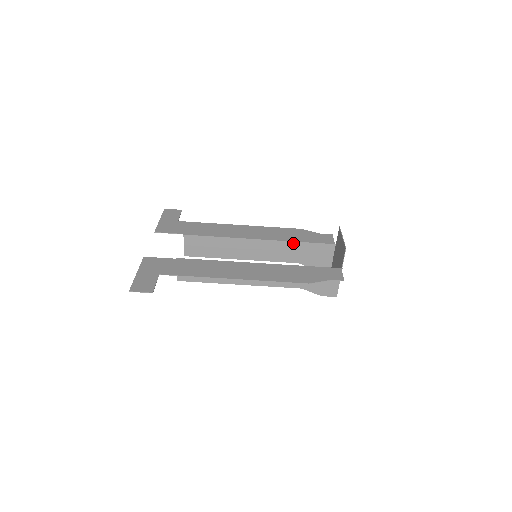
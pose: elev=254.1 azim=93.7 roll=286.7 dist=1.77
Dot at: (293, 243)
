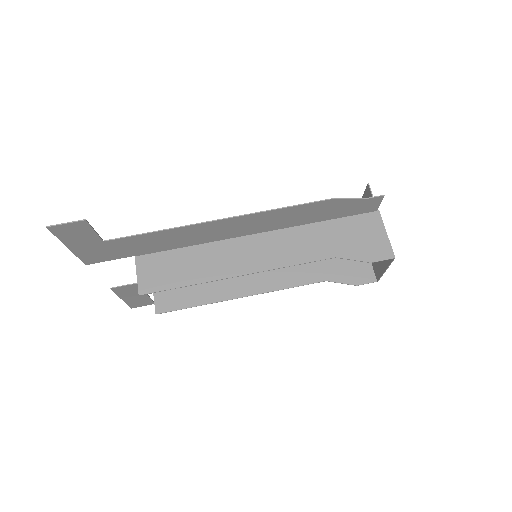
Dot at: occluded
